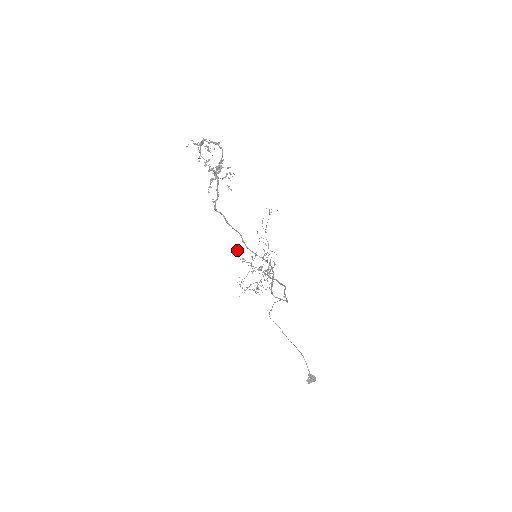
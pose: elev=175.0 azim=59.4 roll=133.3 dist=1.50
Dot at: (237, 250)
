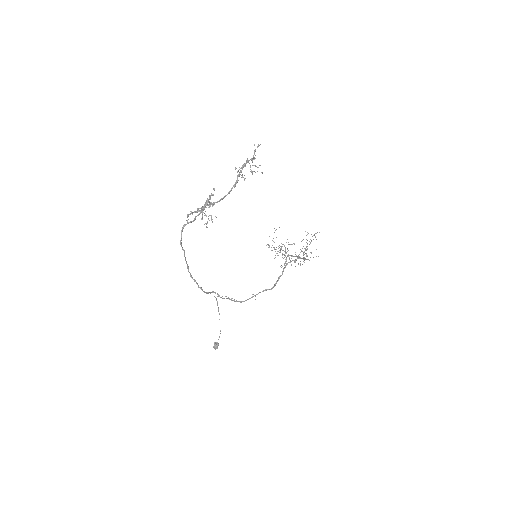
Dot at: occluded
